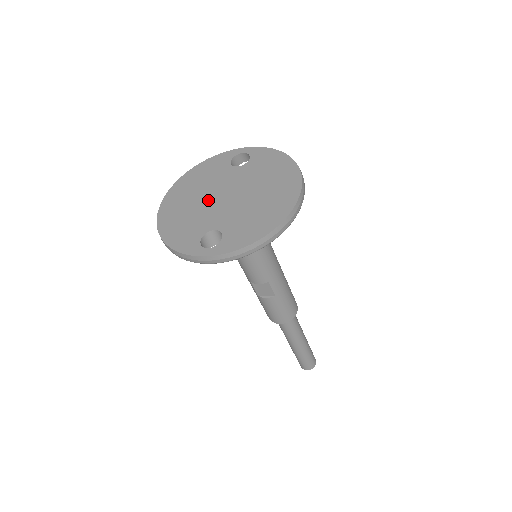
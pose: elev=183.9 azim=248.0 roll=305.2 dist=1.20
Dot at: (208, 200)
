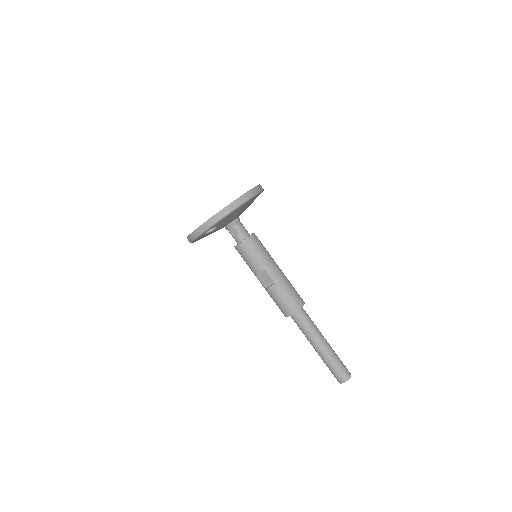
Dot at: occluded
